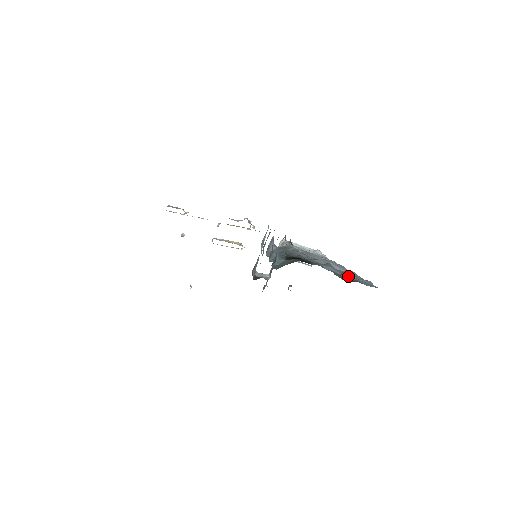
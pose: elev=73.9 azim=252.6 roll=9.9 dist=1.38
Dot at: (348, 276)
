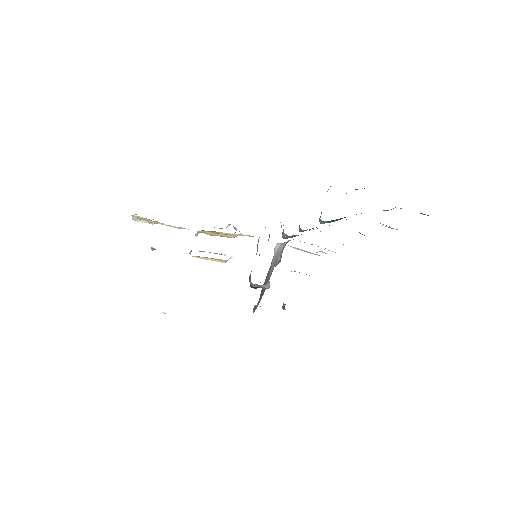
Dot at: occluded
